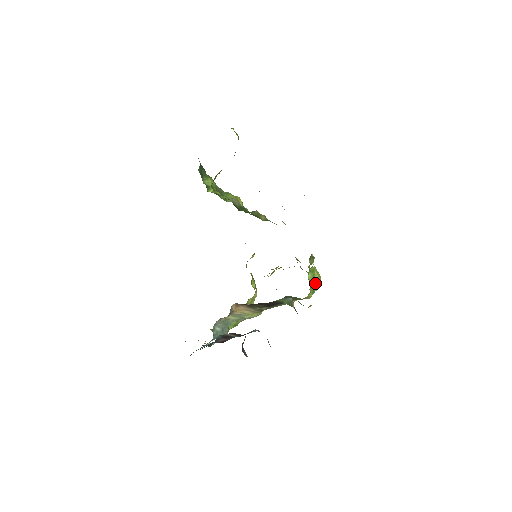
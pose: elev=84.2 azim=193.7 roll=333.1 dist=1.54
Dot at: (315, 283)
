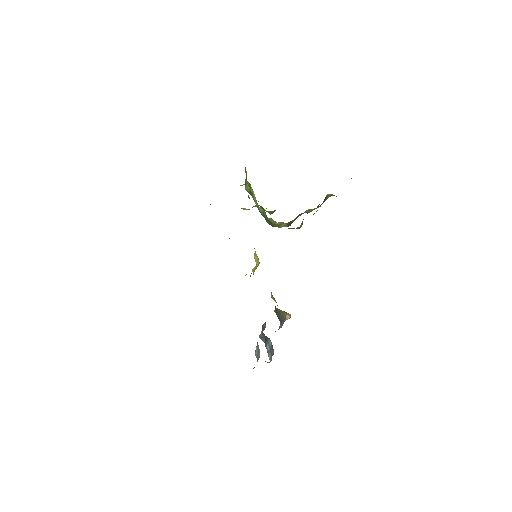
Dot at: occluded
